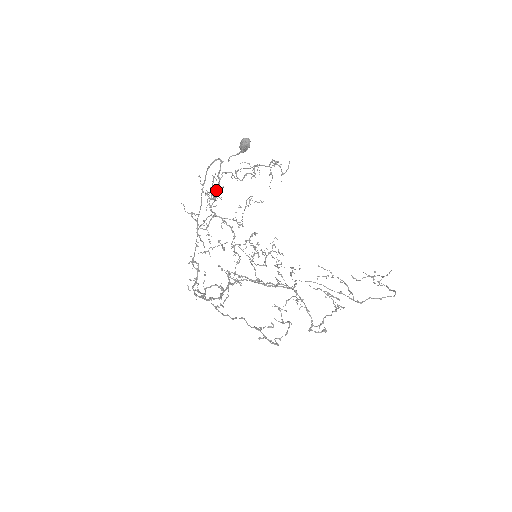
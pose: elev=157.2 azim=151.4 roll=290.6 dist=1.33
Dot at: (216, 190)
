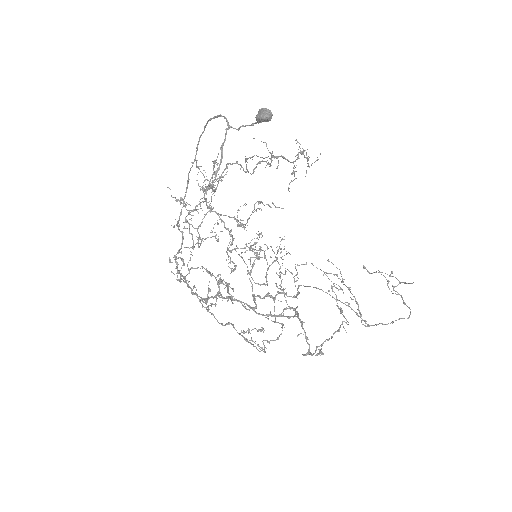
Dot at: occluded
